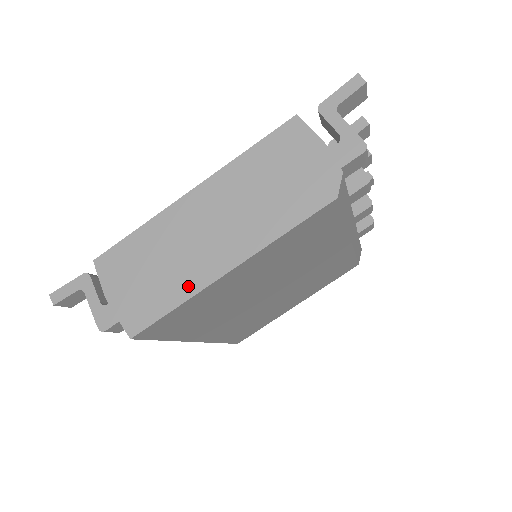
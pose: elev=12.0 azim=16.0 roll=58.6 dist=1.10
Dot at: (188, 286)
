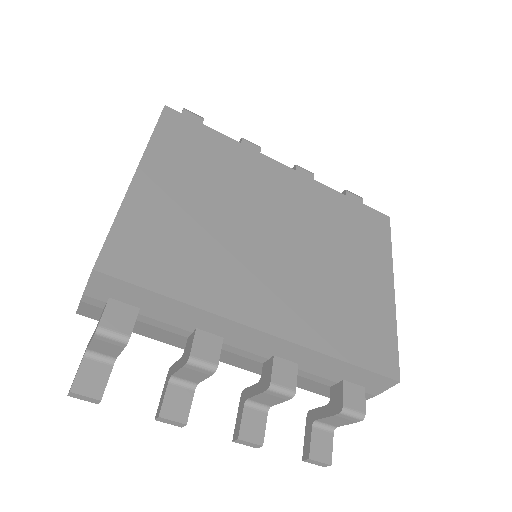
Dot at: occluded
